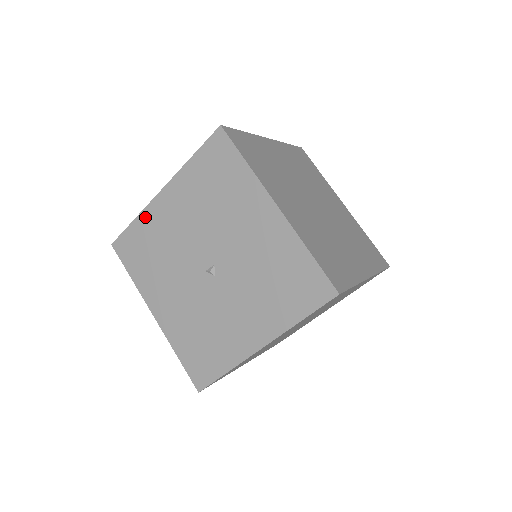
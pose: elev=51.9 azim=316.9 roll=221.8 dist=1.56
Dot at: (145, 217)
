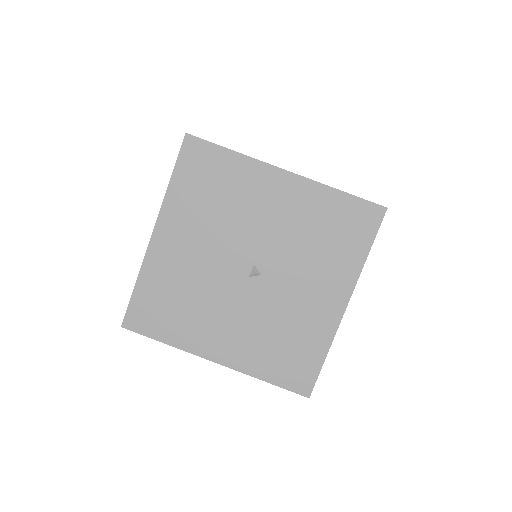
Dot at: (148, 271)
